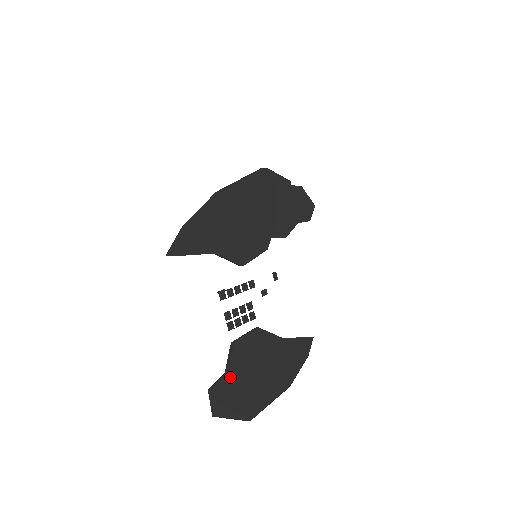
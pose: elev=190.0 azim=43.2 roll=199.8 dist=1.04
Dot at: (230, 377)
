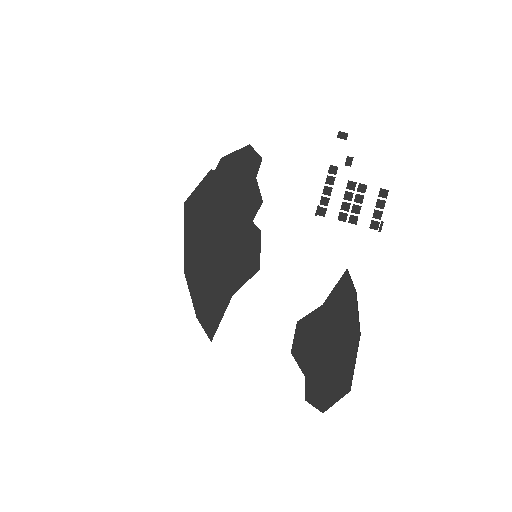
Dot at: (310, 379)
